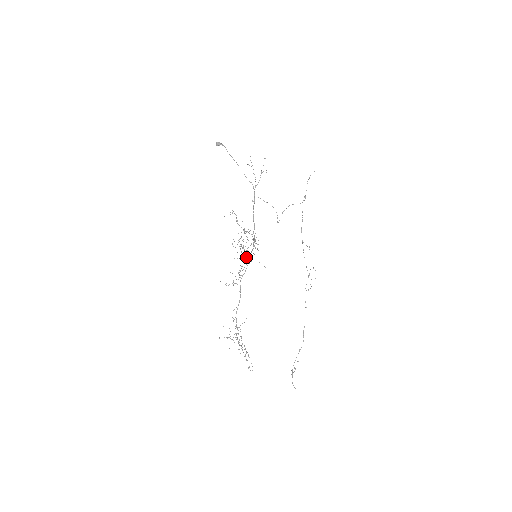
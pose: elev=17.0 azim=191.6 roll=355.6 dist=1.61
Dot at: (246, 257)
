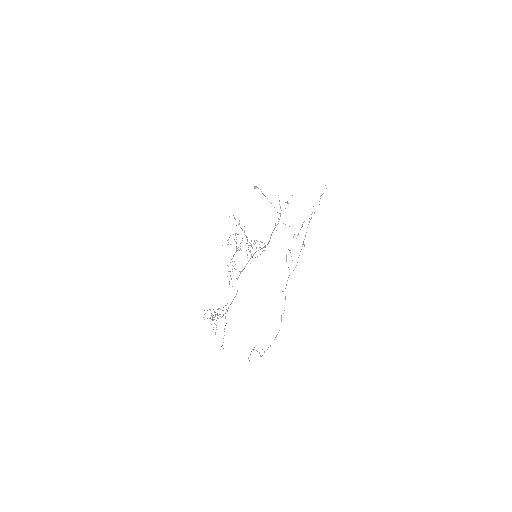
Dot at: (236, 247)
